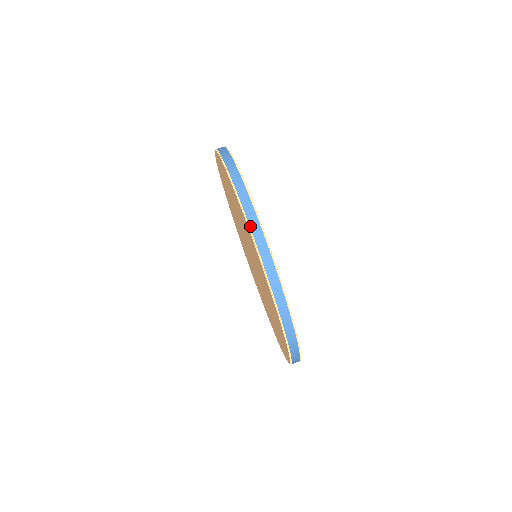
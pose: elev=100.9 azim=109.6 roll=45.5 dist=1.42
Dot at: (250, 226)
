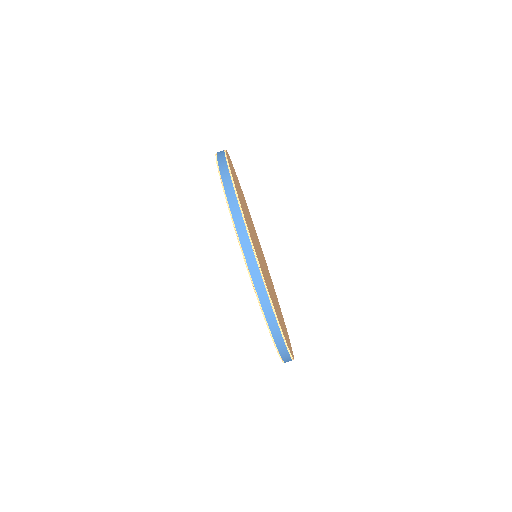
Dot at: (281, 356)
